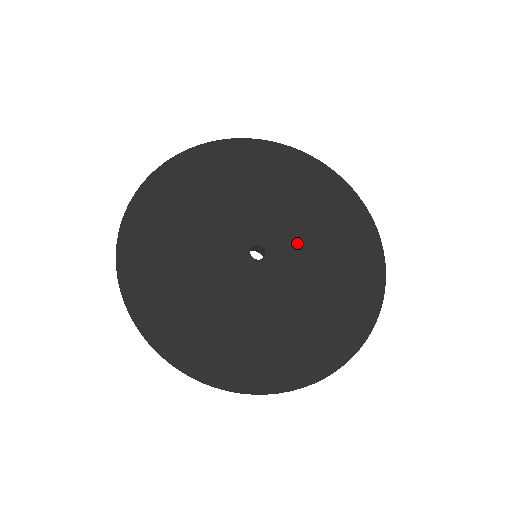
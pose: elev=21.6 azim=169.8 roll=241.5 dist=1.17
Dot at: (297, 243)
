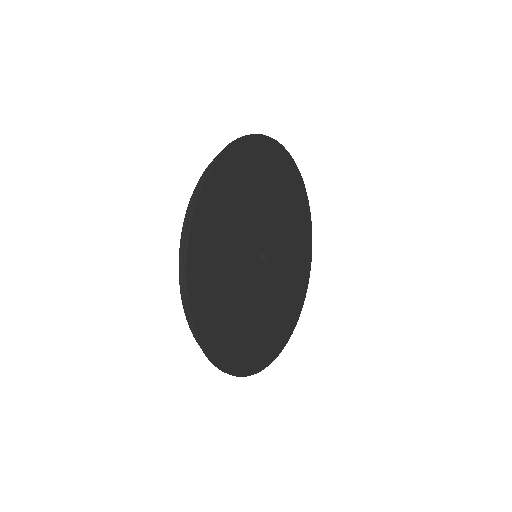
Dot at: (279, 233)
